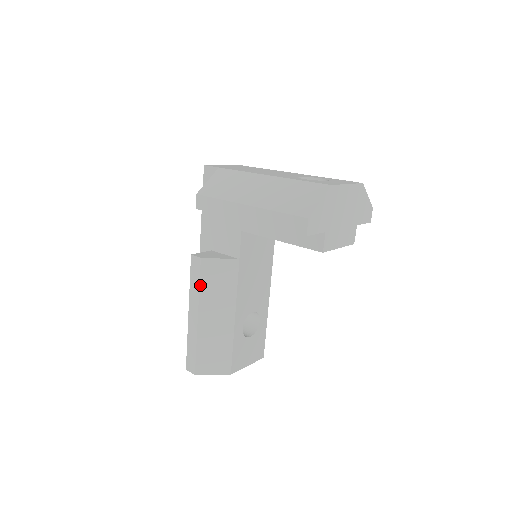
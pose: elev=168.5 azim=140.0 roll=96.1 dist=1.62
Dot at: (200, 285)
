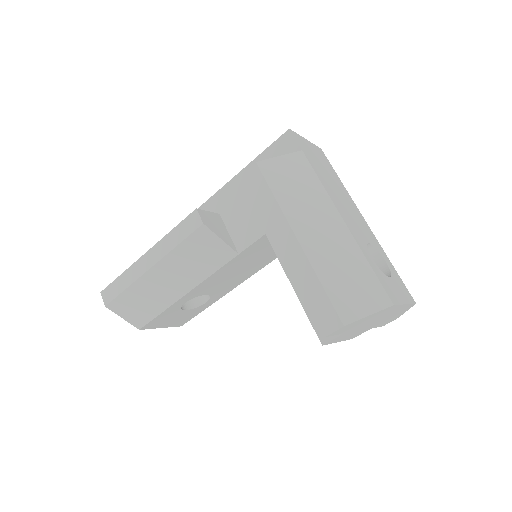
Dot at: (180, 244)
